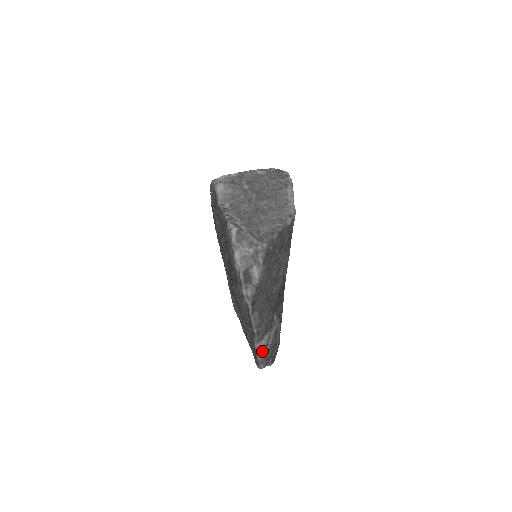
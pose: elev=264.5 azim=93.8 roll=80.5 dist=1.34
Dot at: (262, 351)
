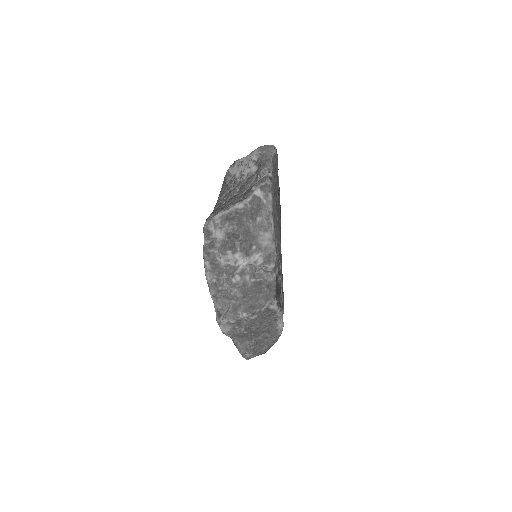
Dot at: occluded
